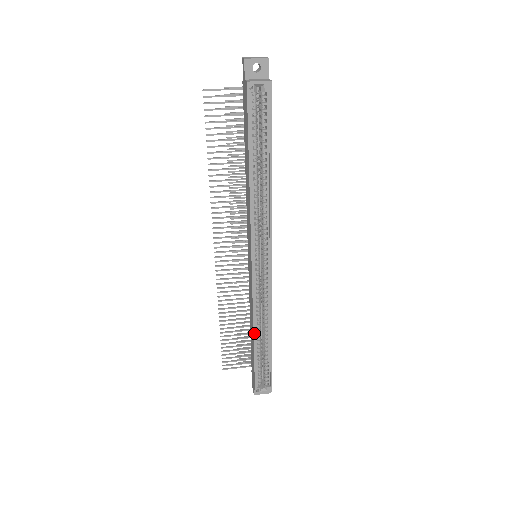
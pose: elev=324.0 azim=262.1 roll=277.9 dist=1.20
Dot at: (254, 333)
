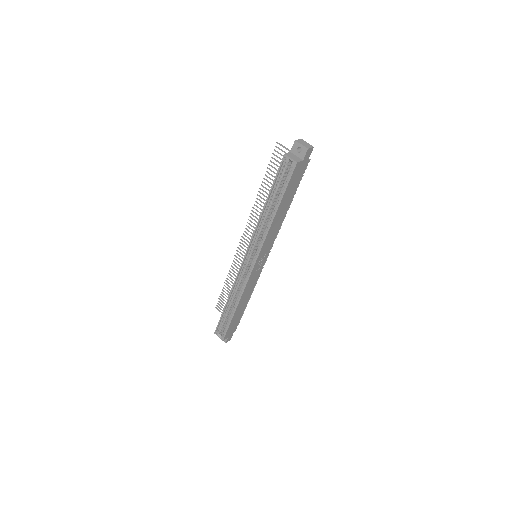
Dot at: (229, 297)
